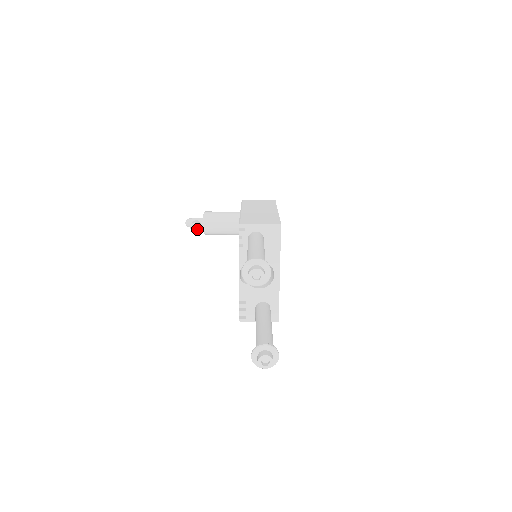
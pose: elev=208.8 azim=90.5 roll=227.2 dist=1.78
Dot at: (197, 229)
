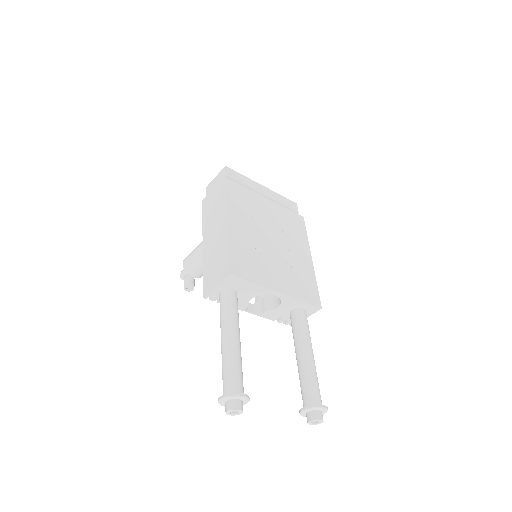
Dot at: (191, 288)
